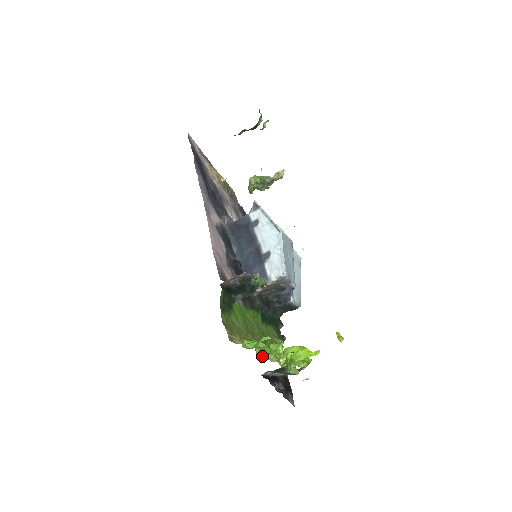
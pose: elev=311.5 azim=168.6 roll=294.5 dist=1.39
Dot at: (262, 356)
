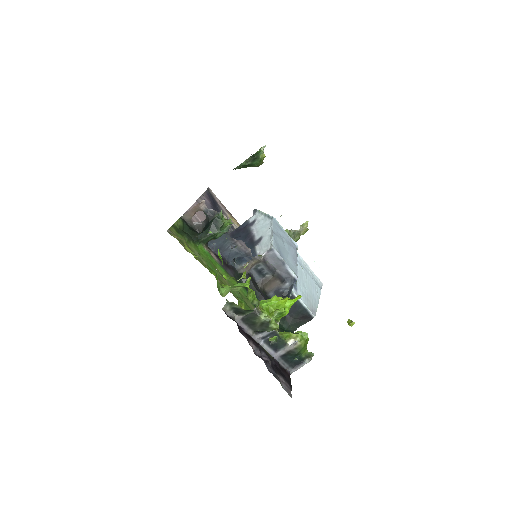
Dot at: (226, 292)
